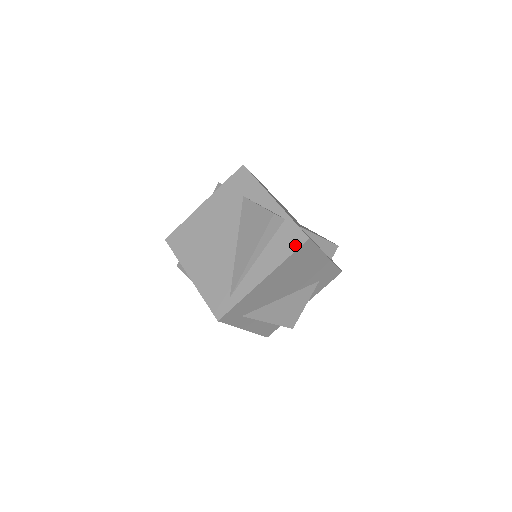
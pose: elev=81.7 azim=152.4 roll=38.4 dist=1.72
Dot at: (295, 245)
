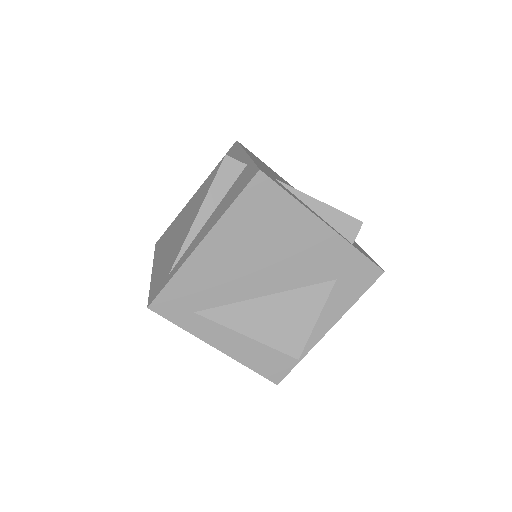
Dot at: (244, 185)
